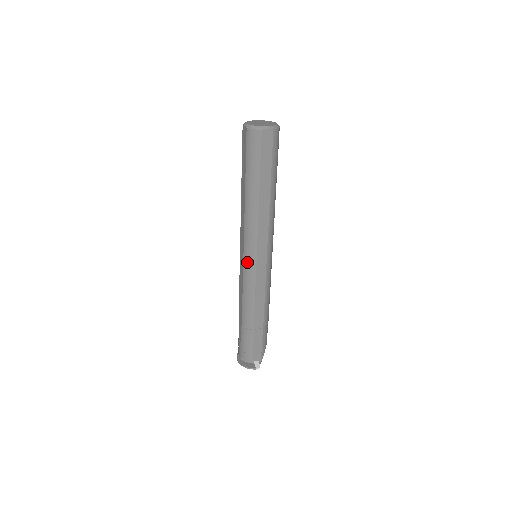
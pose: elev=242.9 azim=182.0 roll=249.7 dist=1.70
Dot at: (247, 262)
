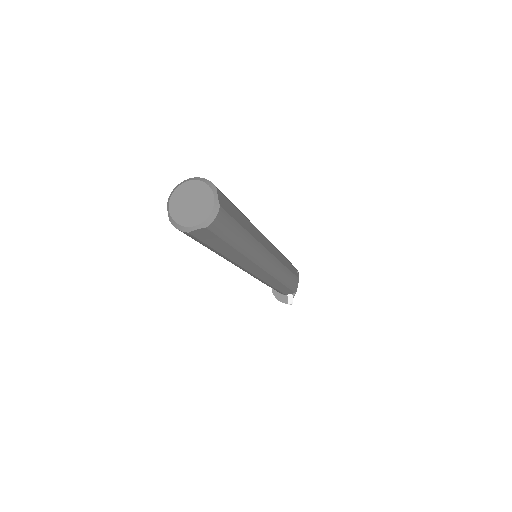
Dot at: occluded
